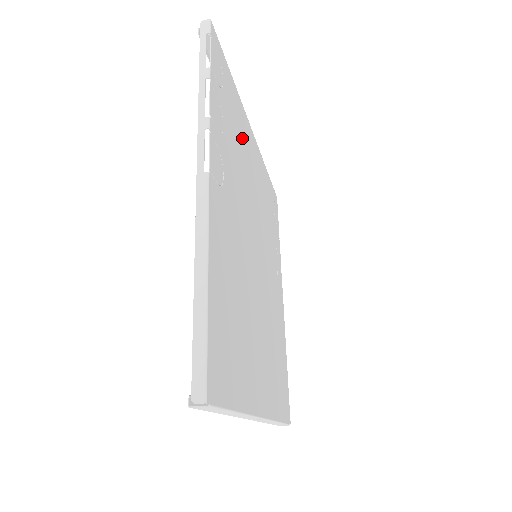
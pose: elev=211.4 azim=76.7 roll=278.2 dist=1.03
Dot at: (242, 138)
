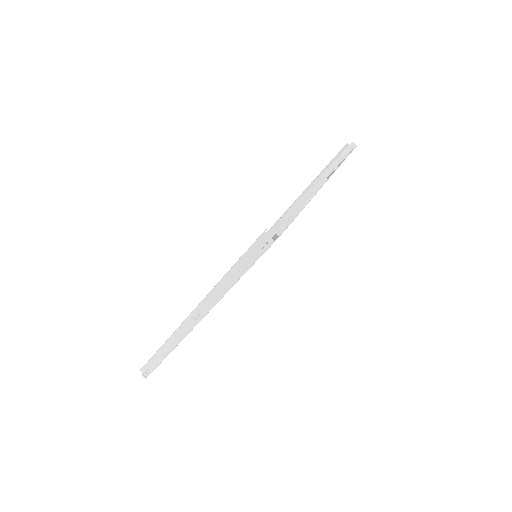
Dot at: occluded
